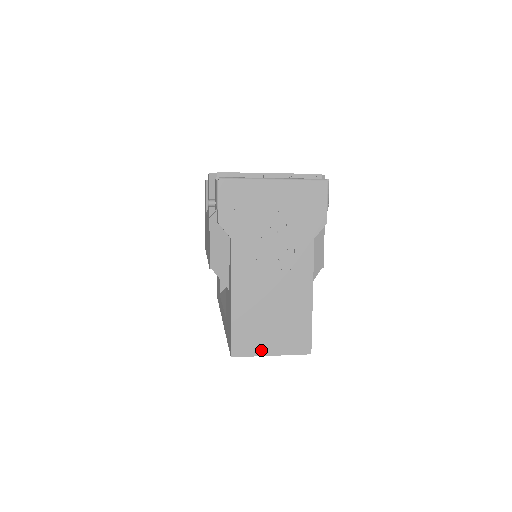
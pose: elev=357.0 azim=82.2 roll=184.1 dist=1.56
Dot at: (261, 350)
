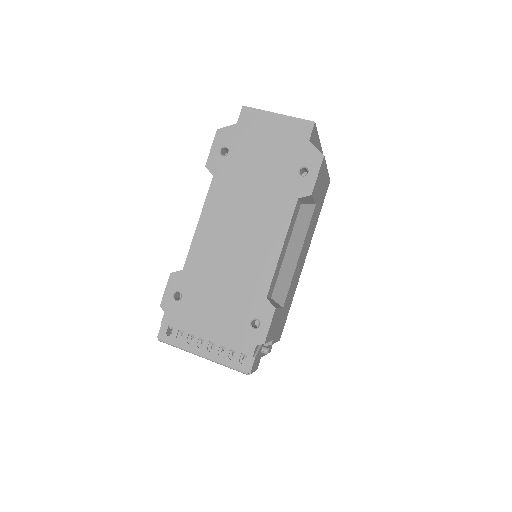
Dot at: occluded
